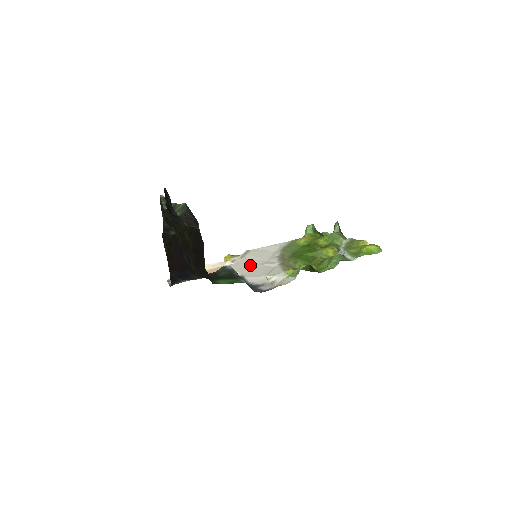
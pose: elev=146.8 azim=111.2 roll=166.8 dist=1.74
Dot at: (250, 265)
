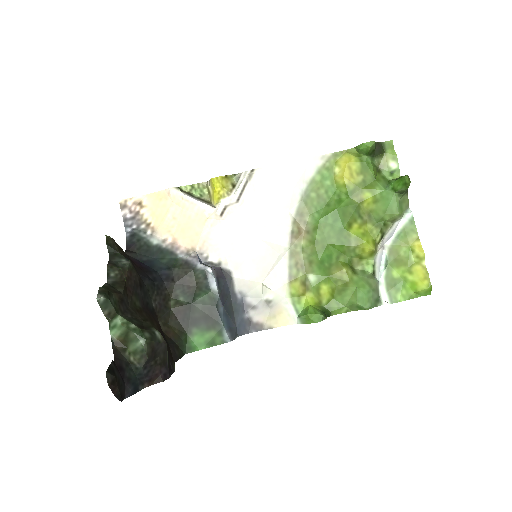
Dot at: (246, 237)
